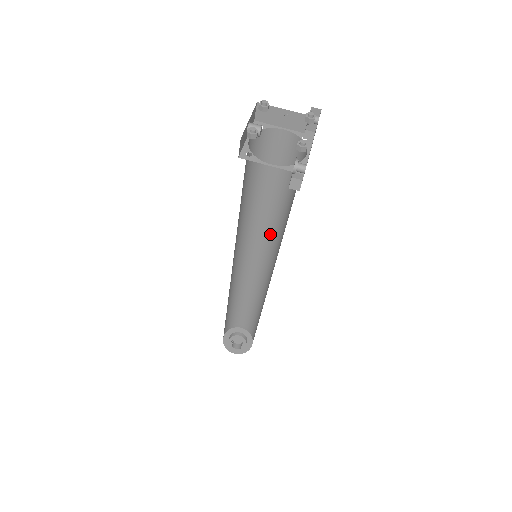
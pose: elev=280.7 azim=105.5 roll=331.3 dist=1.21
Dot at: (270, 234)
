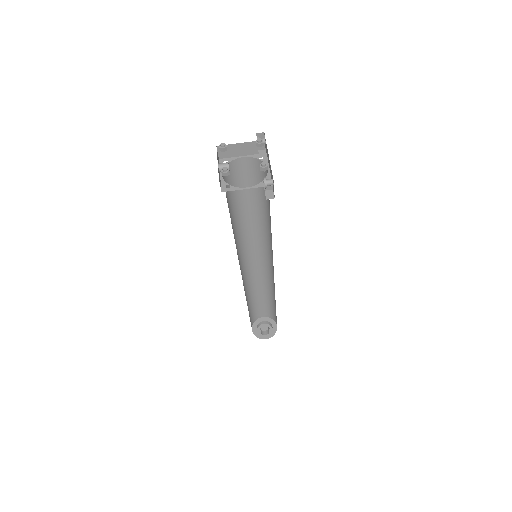
Dot at: (260, 235)
